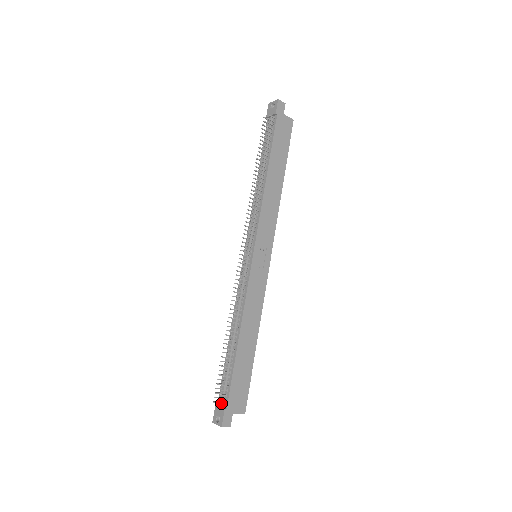
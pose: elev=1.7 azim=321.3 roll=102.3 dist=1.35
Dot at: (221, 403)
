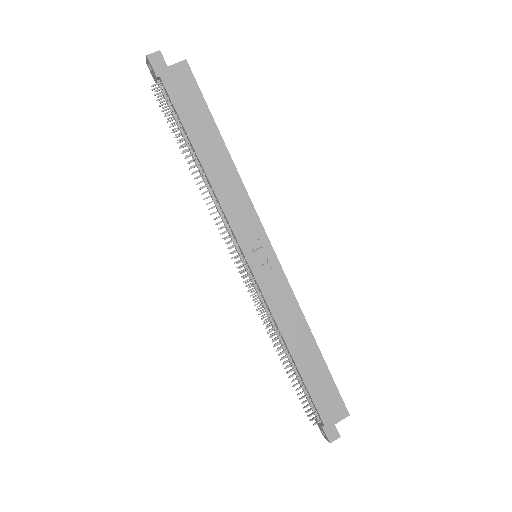
Dot at: (317, 420)
